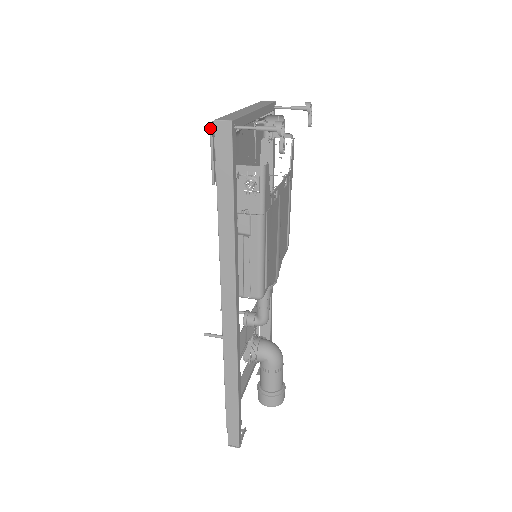
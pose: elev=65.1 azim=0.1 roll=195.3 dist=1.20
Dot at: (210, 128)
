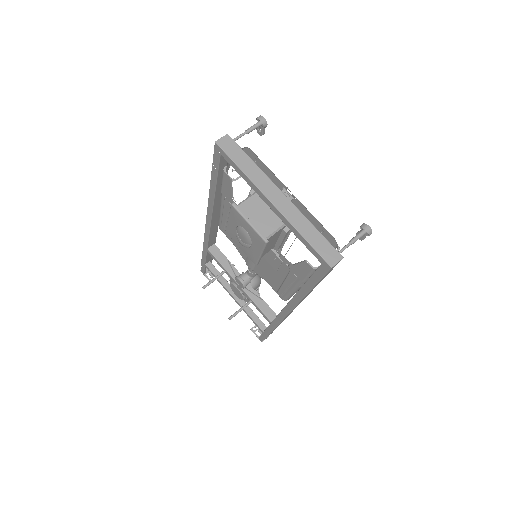
Dot at: (266, 245)
